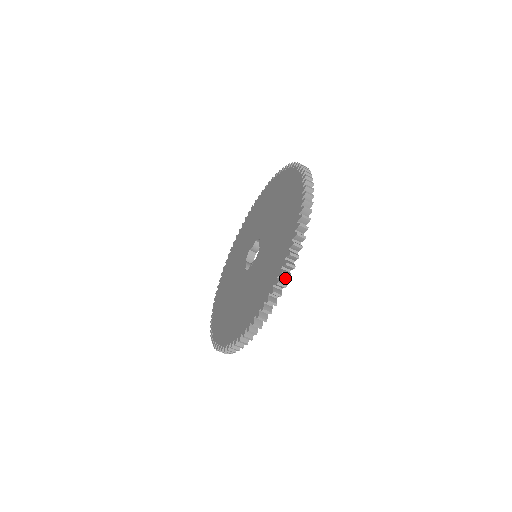
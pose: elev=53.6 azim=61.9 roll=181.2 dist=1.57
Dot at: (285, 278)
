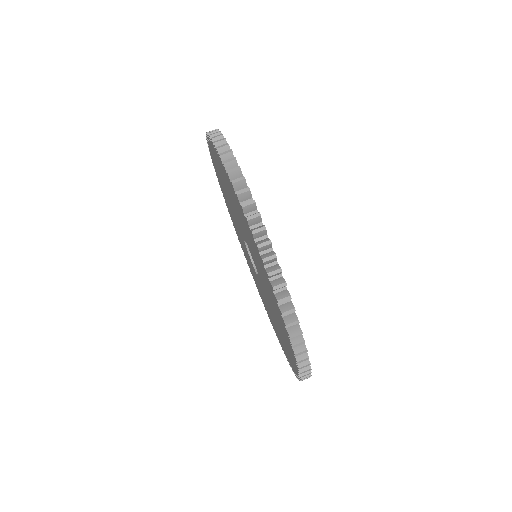
Dot at: occluded
